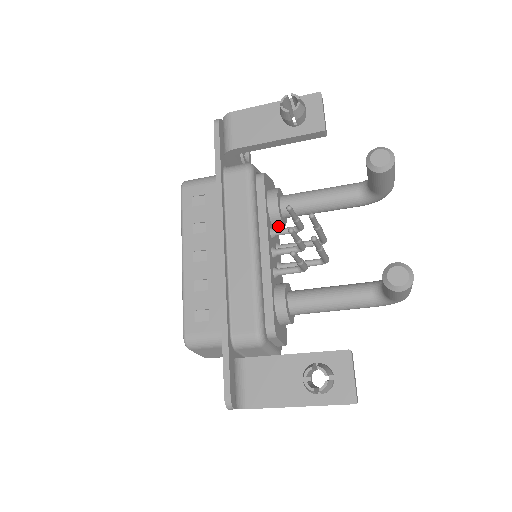
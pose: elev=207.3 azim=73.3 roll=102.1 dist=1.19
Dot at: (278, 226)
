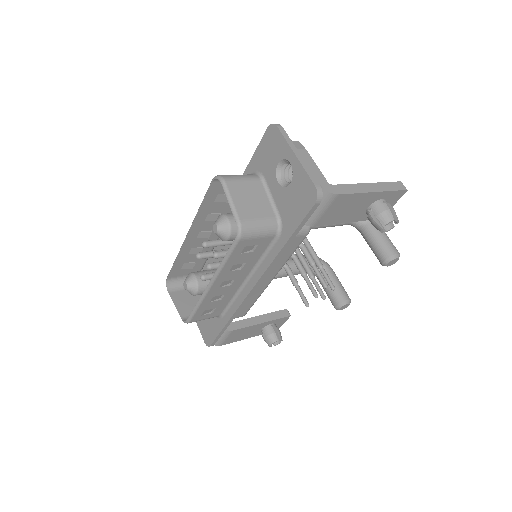
Dot at: occluded
